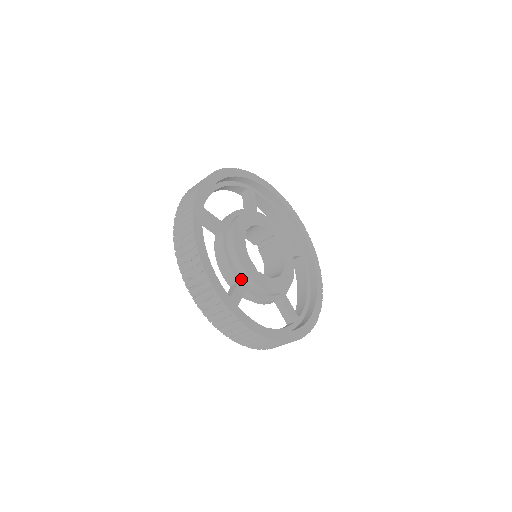
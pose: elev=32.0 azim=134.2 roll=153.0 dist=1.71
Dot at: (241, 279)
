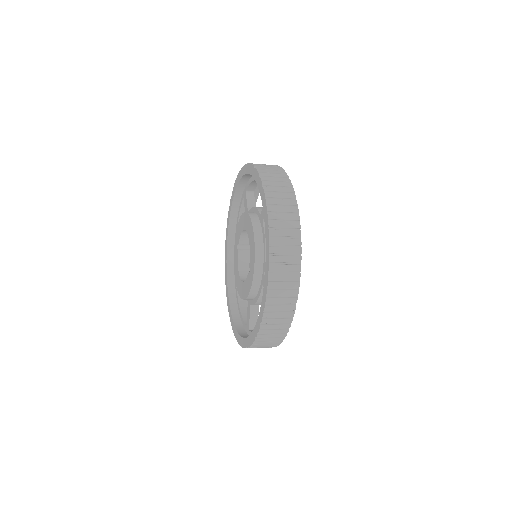
Dot at: occluded
